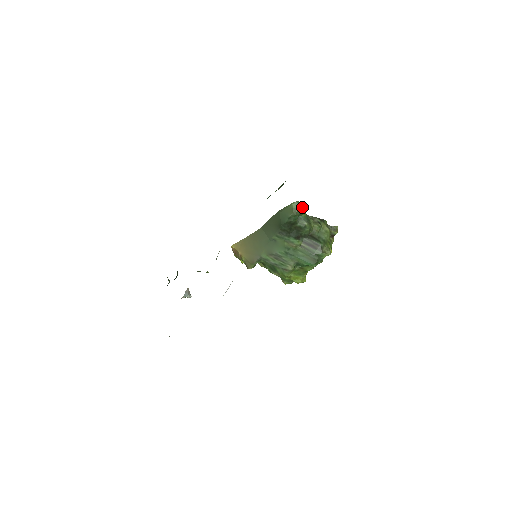
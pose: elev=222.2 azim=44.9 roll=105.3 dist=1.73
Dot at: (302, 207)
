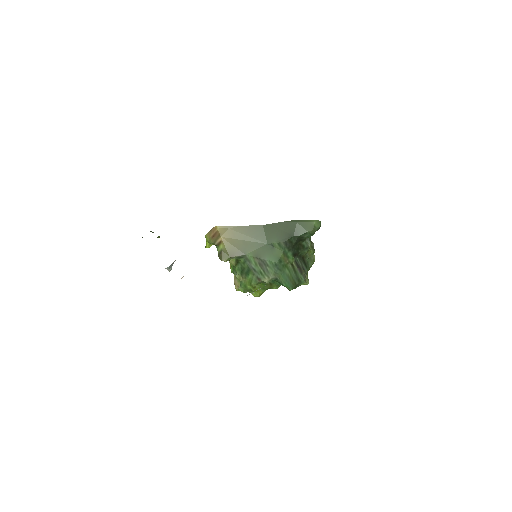
Dot at: occluded
